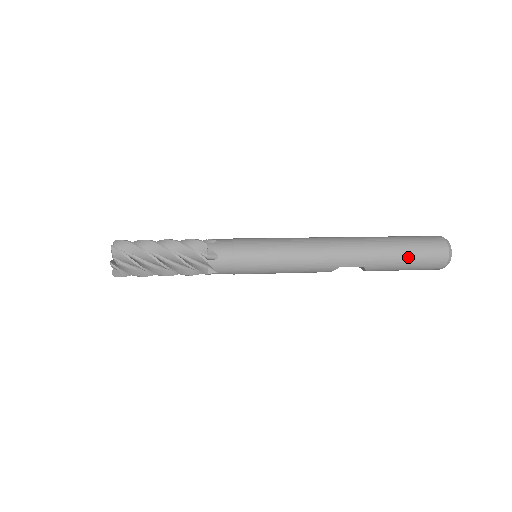
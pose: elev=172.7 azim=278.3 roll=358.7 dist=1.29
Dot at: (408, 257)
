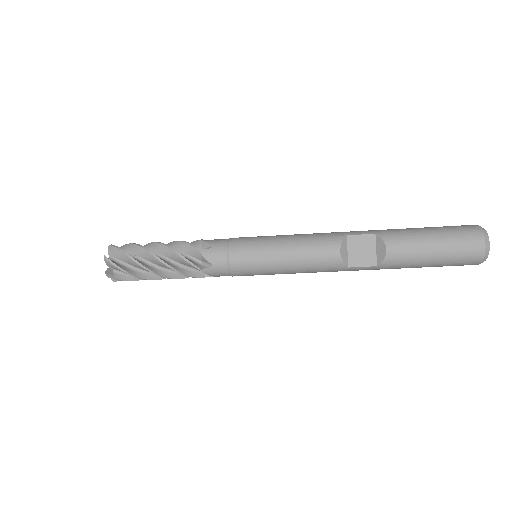
Dot at: (425, 228)
